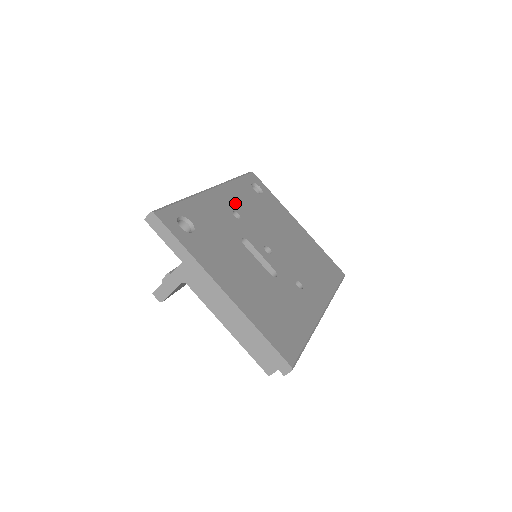
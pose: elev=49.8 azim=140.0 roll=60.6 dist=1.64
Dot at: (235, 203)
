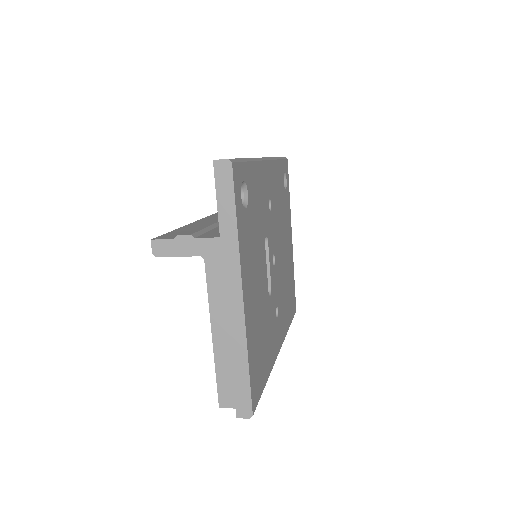
Dot at: (273, 189)
